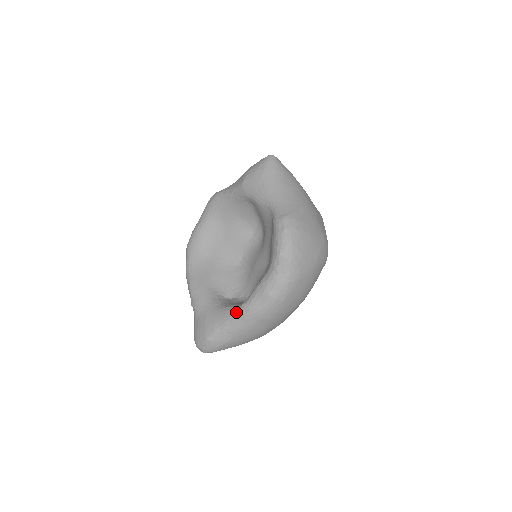
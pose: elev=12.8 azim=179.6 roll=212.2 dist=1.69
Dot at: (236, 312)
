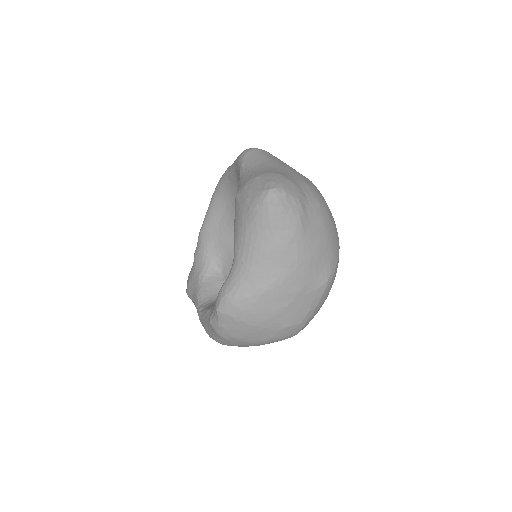
Dot at: (196, 306)
